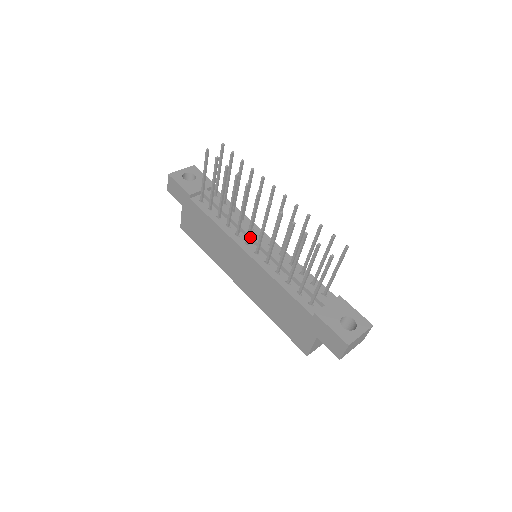
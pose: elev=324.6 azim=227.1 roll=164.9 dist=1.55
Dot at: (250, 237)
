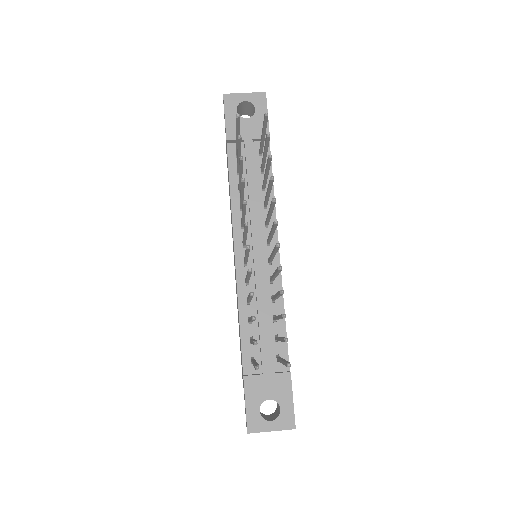
Dot at: (252, 239)
